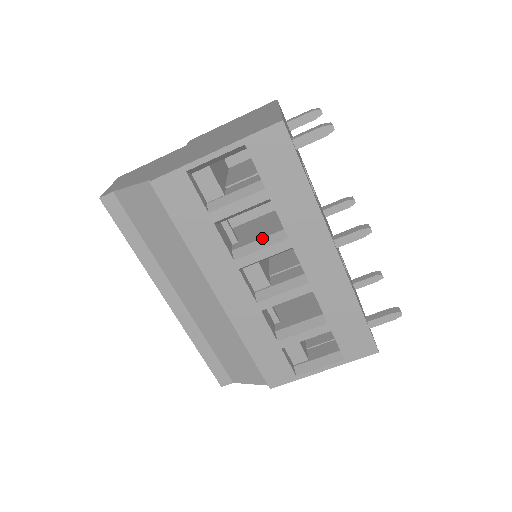
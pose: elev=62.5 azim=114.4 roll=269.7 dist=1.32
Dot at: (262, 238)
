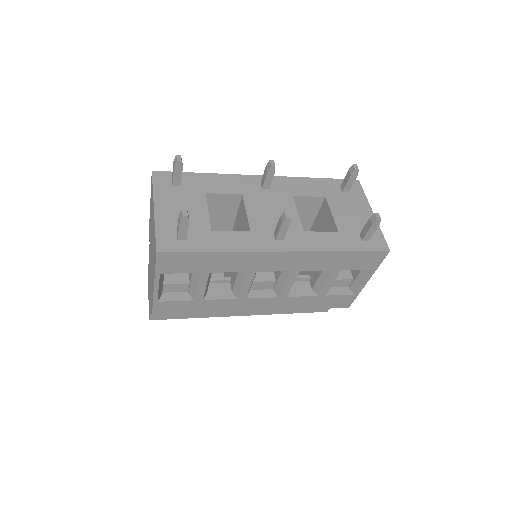
Dot at: (236, 277)
